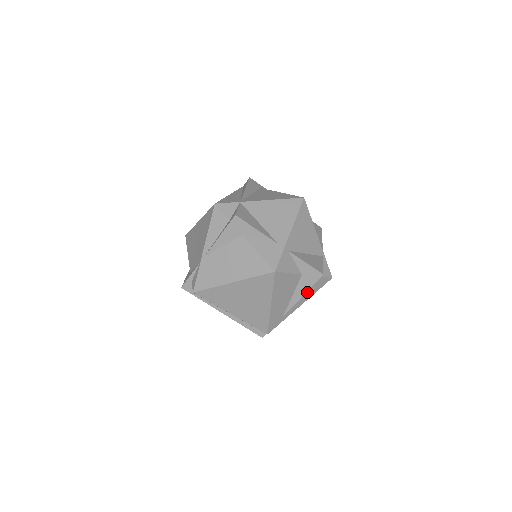
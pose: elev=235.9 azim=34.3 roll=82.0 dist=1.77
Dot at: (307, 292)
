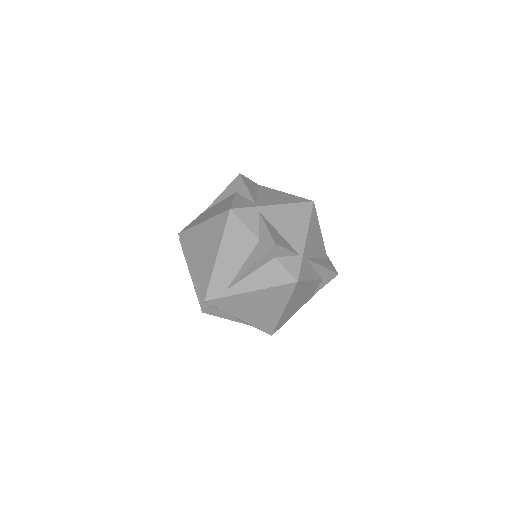
Dot at: (262, 276)
